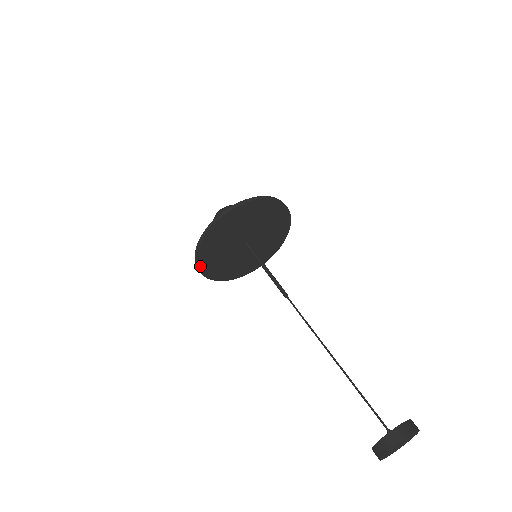
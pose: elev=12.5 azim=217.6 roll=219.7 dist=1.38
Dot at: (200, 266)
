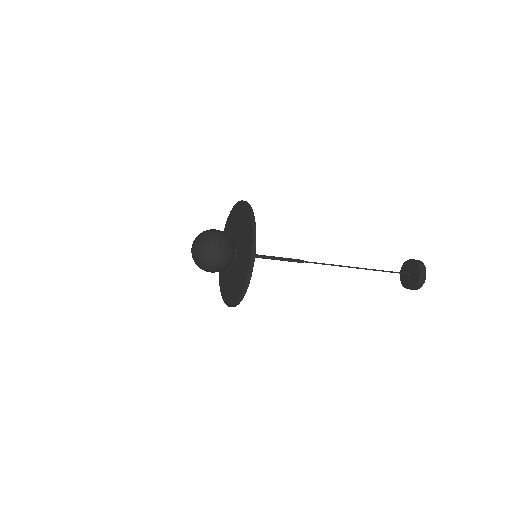
Dot at: (243, 295)
